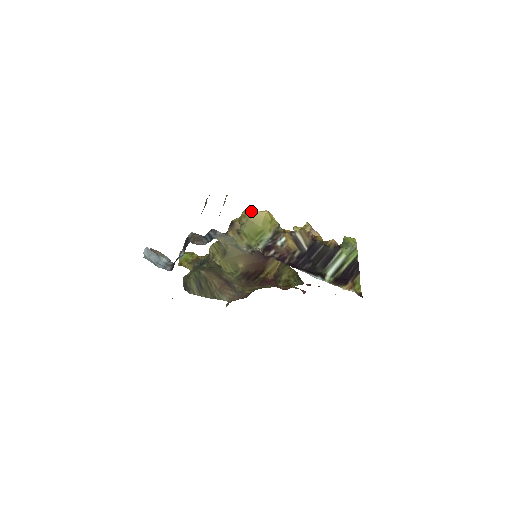
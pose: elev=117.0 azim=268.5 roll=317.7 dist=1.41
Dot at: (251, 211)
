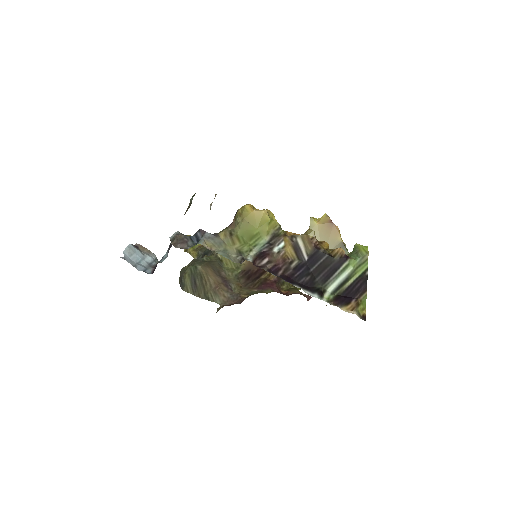
Dot at: (248, 209)
